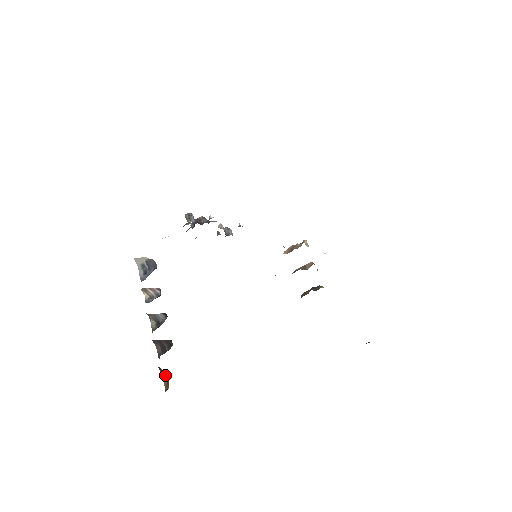
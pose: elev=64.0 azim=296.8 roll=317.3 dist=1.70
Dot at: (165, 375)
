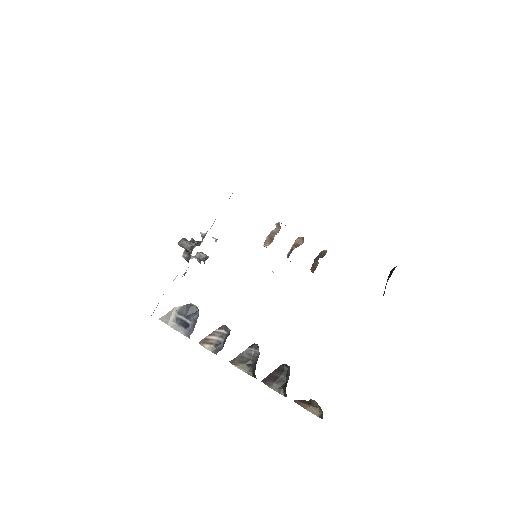
Dot at: (308, 402)
